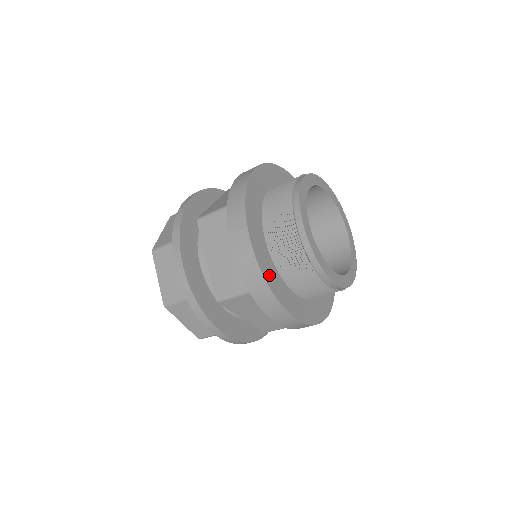
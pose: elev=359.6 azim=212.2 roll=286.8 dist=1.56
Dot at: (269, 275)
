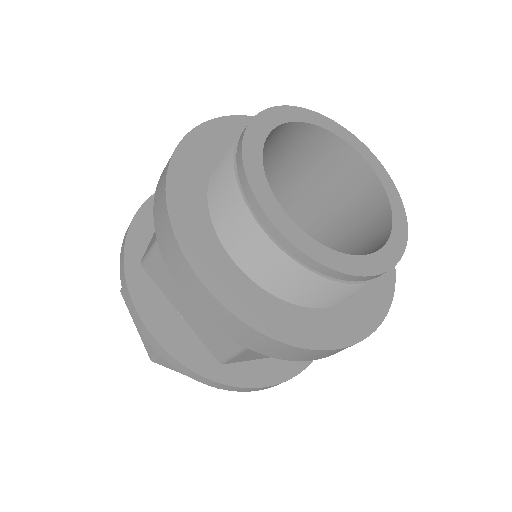
Dot at: (182, 203)
